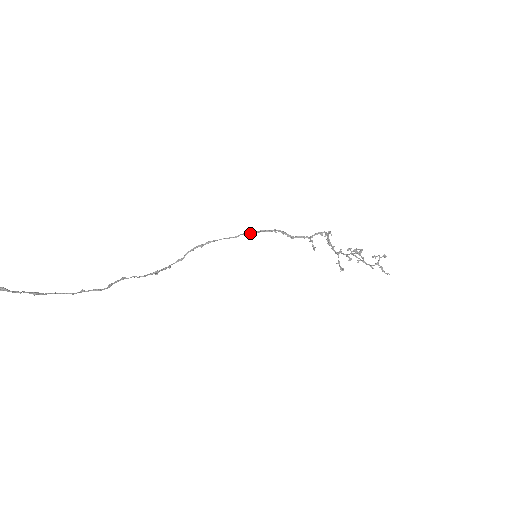
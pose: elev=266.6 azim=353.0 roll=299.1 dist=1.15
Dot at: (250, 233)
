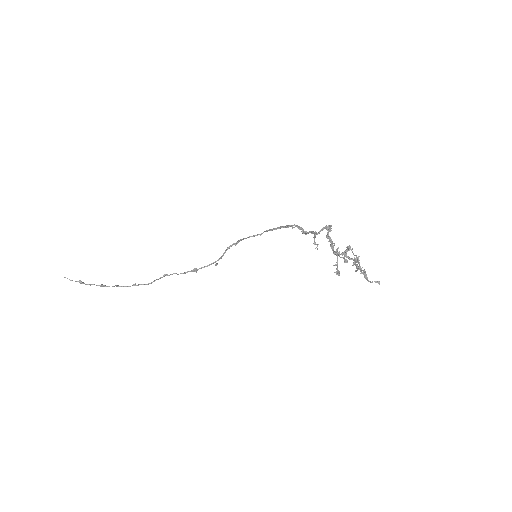
Dot at: (272, 229)
